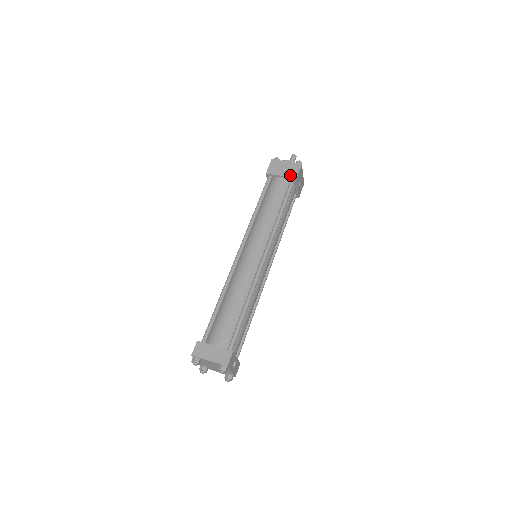
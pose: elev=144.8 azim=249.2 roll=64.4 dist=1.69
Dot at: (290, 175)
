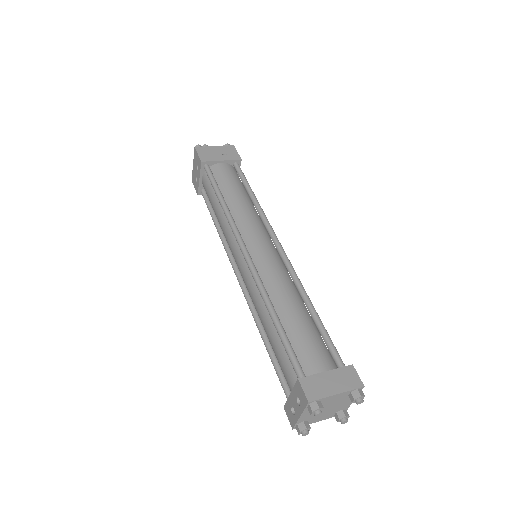
Dot at: (232, 158)
